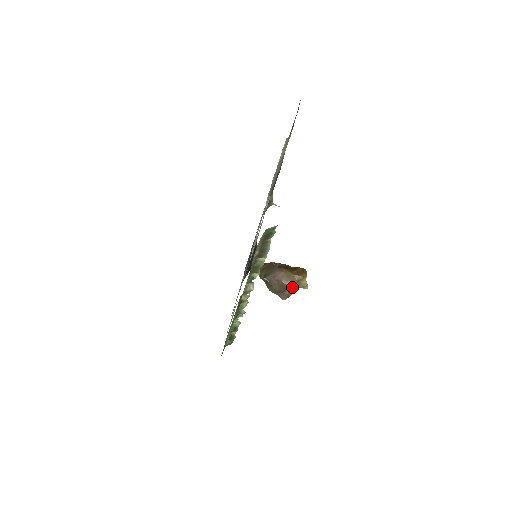
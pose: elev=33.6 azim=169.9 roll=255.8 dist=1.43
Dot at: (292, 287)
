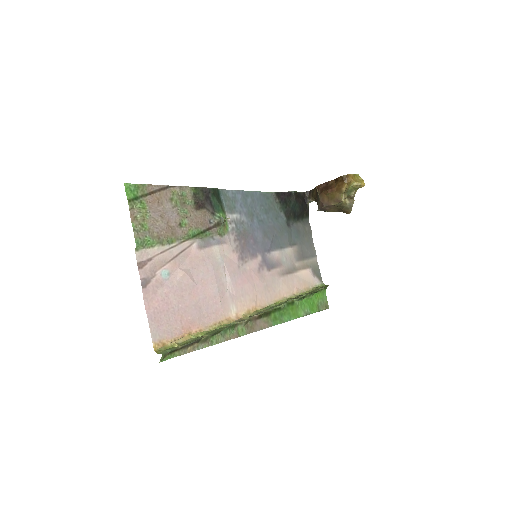
Dot at: (348, 197)
